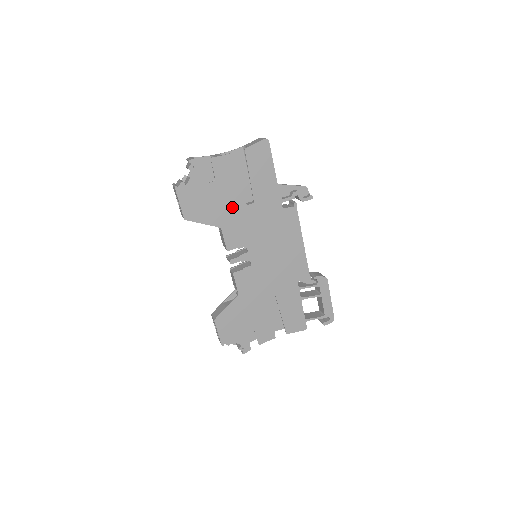
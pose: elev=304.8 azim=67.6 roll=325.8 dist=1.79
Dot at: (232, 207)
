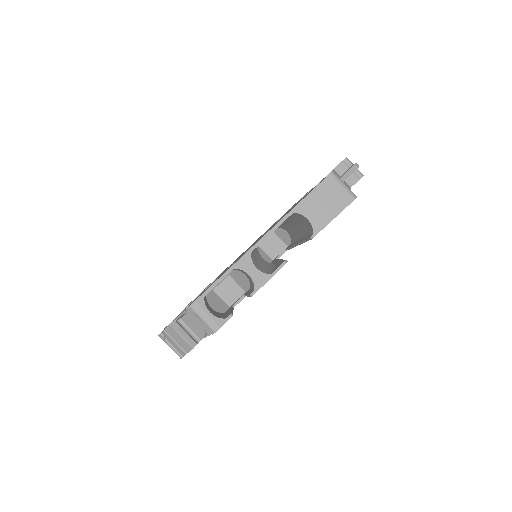
Dot at: occluded
